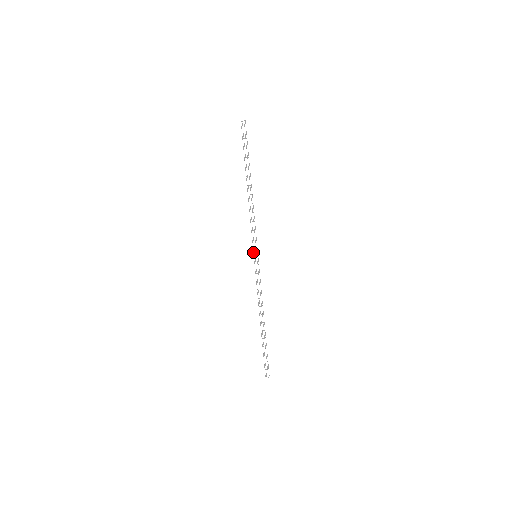
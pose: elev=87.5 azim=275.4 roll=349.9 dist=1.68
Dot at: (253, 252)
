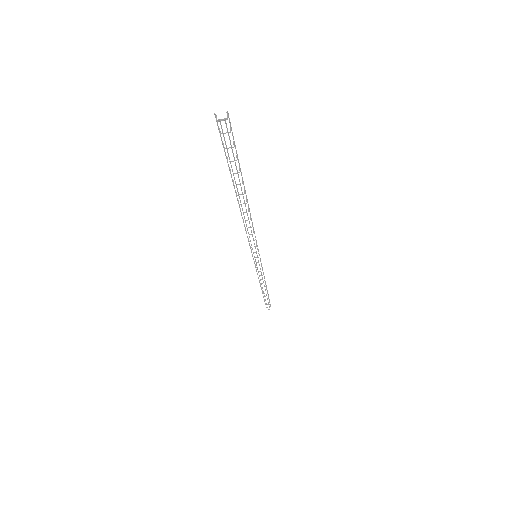
Dot at: (251, 252)
